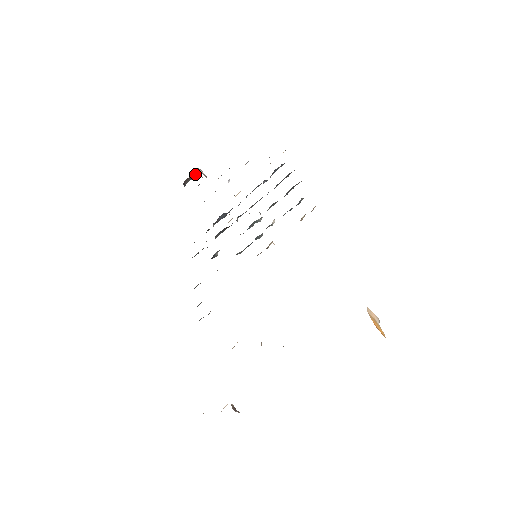
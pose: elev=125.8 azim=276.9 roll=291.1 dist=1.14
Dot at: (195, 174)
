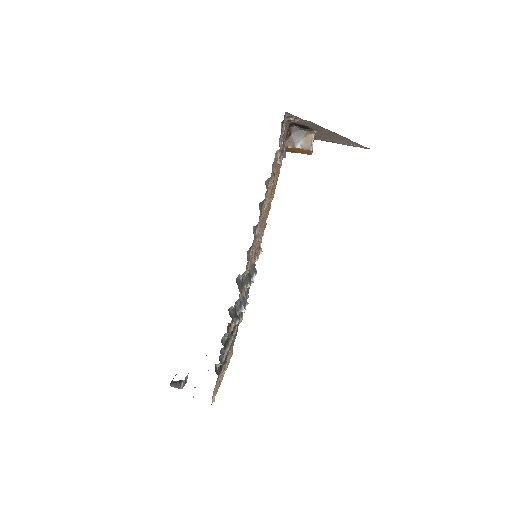
Dot at: occluded
